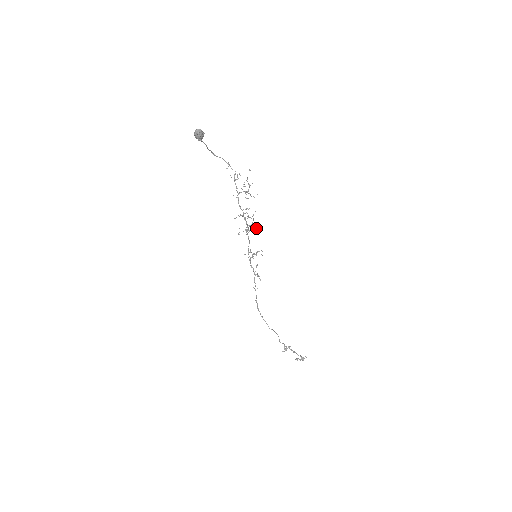
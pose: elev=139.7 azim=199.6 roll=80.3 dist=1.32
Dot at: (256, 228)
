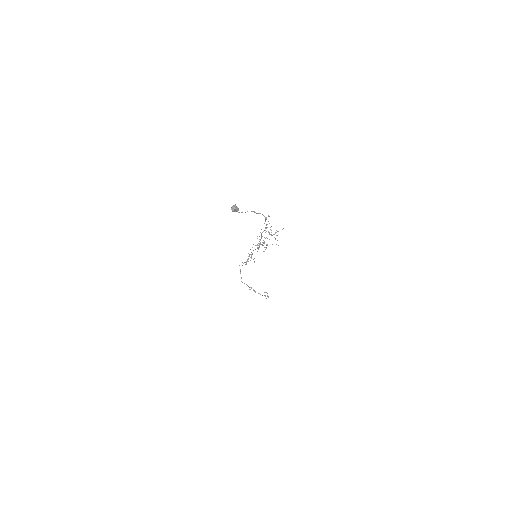
Dot at: (266, 248)
